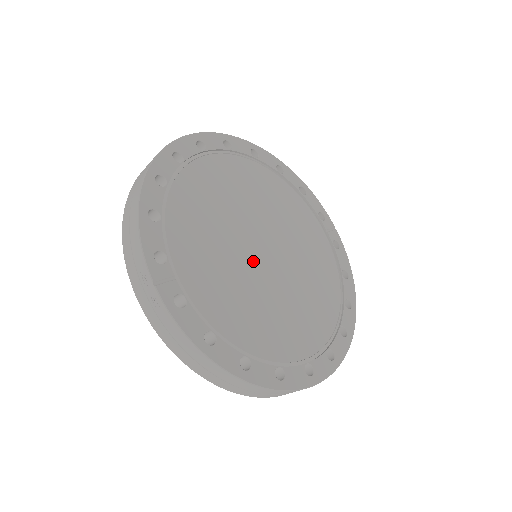
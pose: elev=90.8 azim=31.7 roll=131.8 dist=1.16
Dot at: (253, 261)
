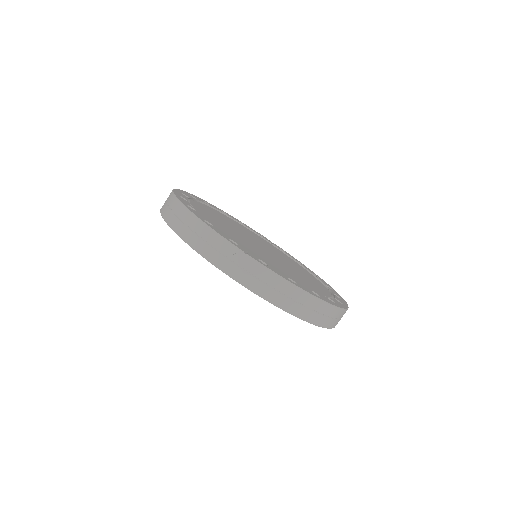
Dot at: (264, 251)
